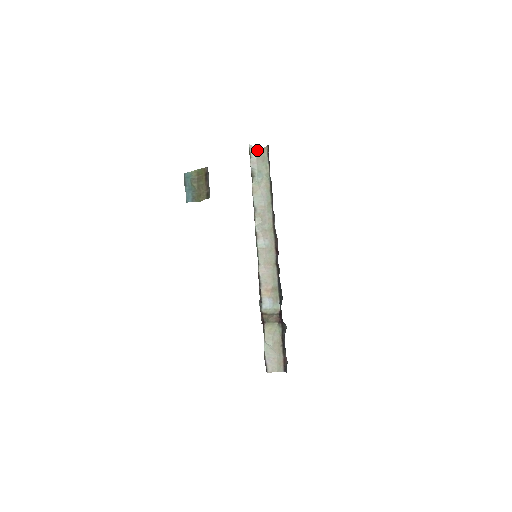
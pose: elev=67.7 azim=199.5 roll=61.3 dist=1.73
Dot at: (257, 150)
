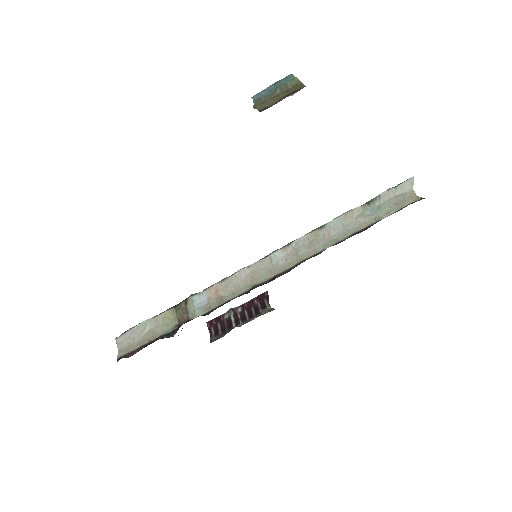
Dot at: (410, 190)
